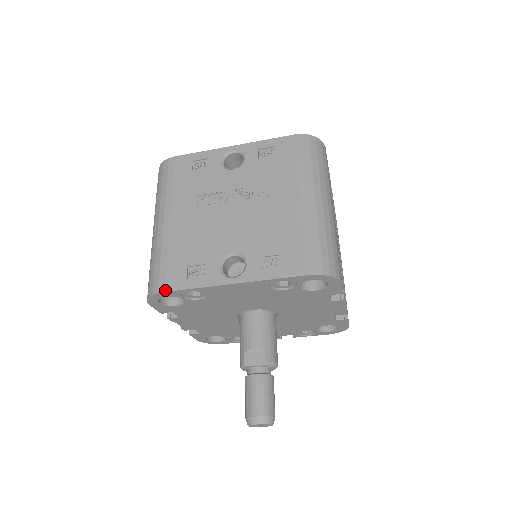
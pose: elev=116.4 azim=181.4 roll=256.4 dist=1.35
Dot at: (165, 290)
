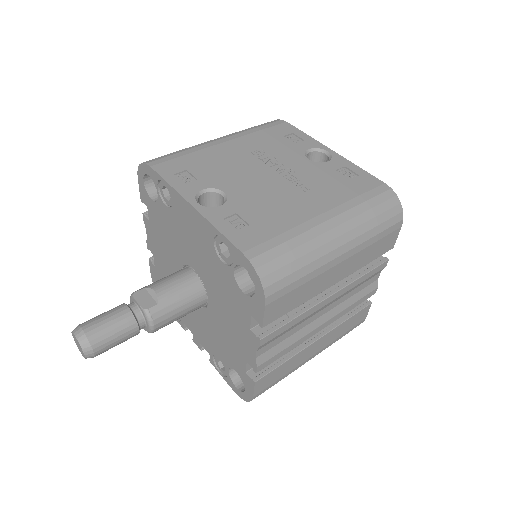
Dot at: (152, 165)
